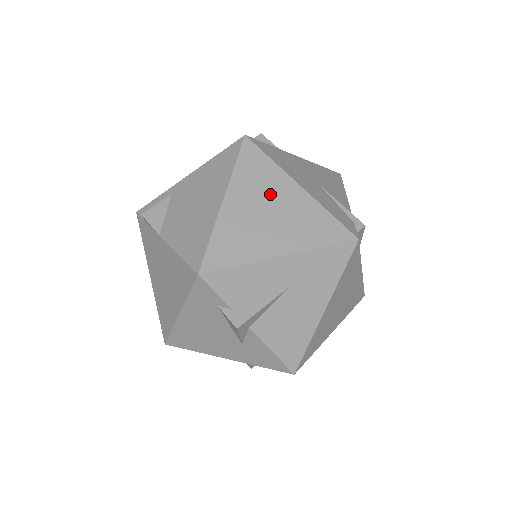
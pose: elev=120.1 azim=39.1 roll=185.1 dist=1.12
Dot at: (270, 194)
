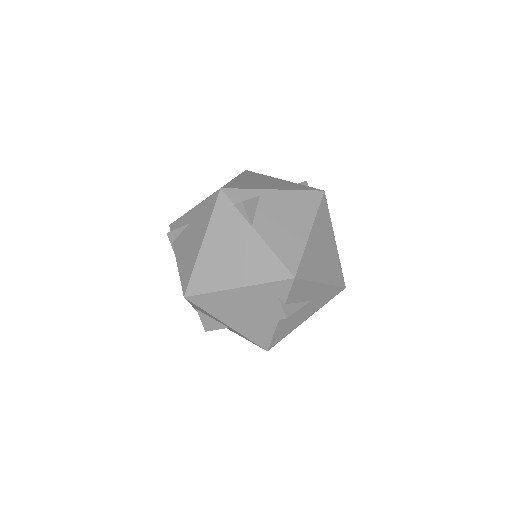
Dot at: (326, 239)
